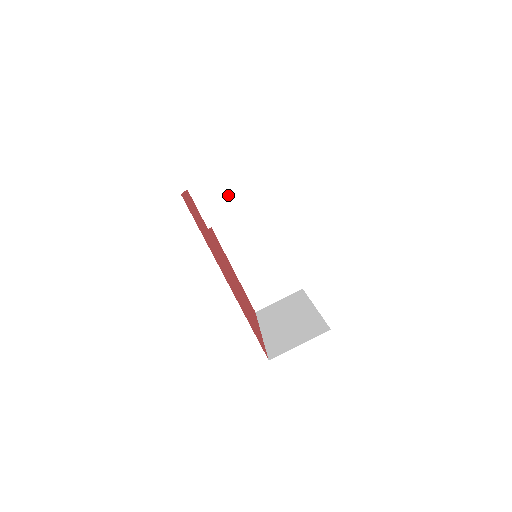
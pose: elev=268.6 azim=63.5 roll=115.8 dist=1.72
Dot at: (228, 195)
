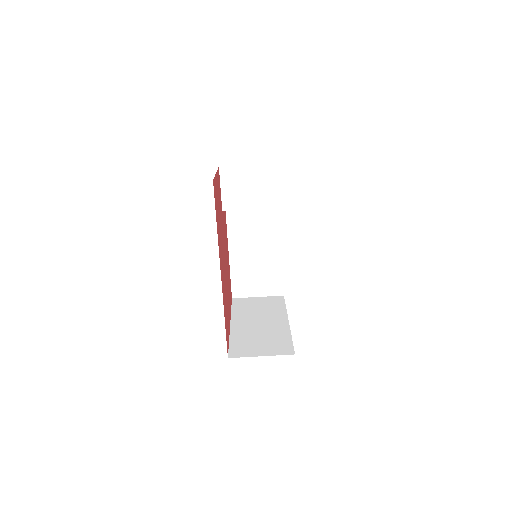
Dot at: (255, 188)
